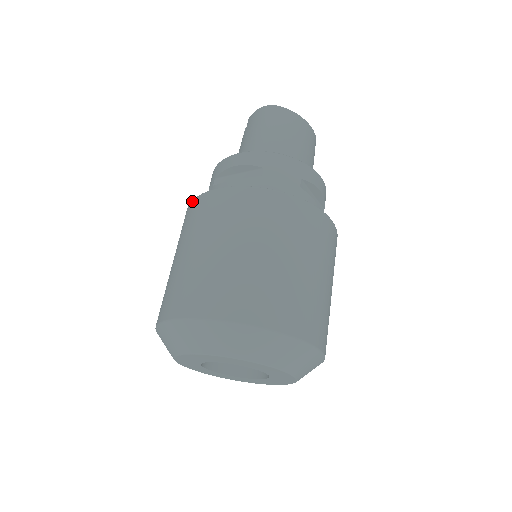
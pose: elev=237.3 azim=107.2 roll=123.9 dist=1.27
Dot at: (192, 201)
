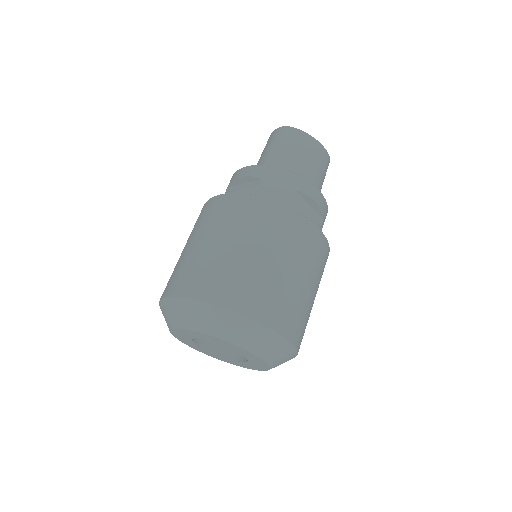
Dot at: occluded
